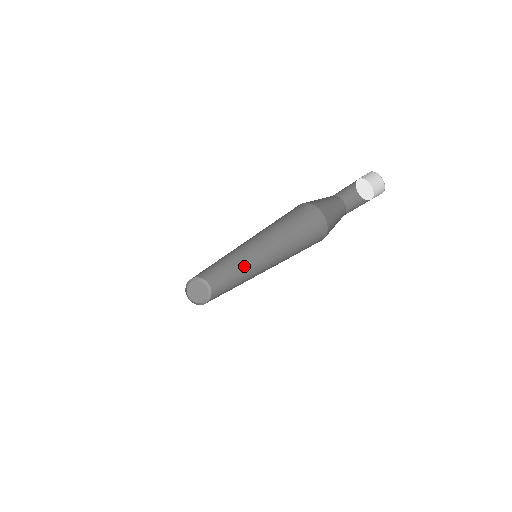
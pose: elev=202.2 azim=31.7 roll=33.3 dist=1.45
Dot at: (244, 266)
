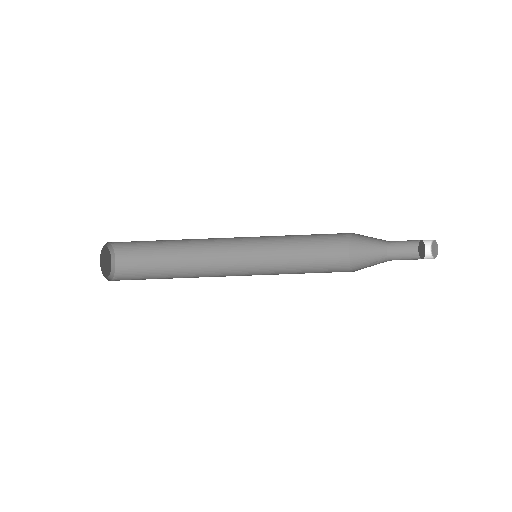
Dot at: (204, 258)
